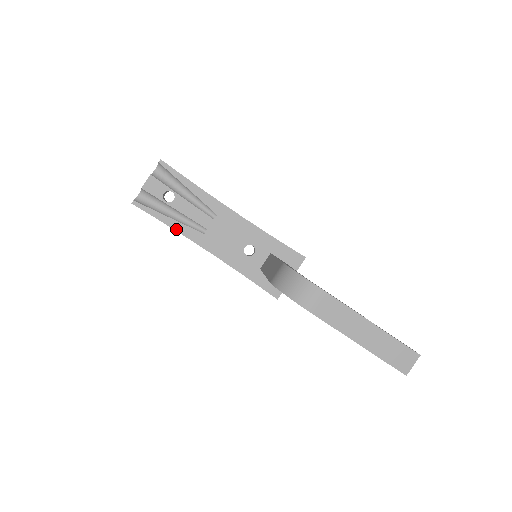
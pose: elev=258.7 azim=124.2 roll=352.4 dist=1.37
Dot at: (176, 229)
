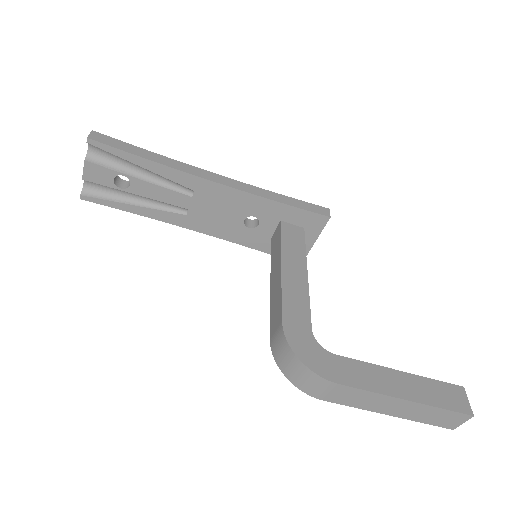
Dot at: (149, 216)
